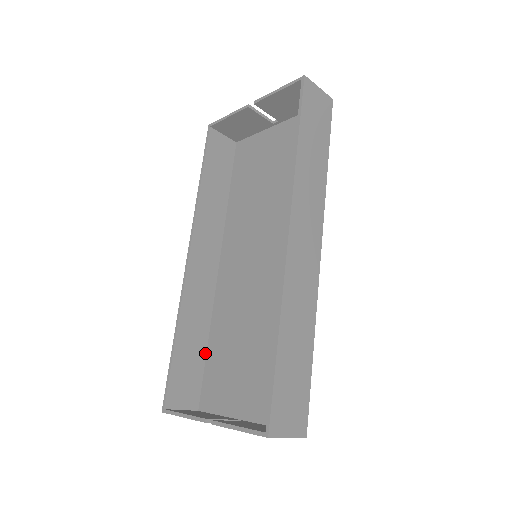
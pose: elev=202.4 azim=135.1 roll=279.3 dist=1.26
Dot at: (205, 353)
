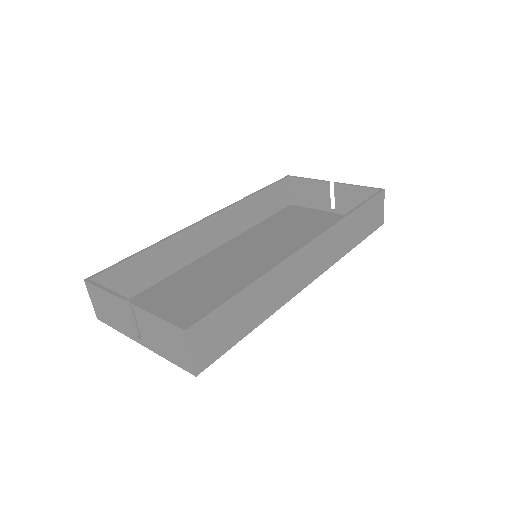
Dot at: (148, 286)
